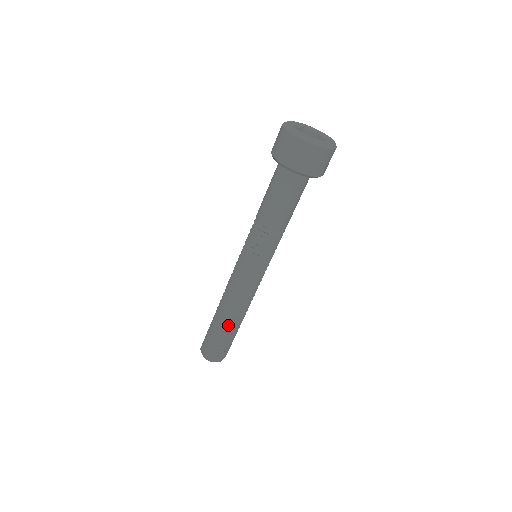
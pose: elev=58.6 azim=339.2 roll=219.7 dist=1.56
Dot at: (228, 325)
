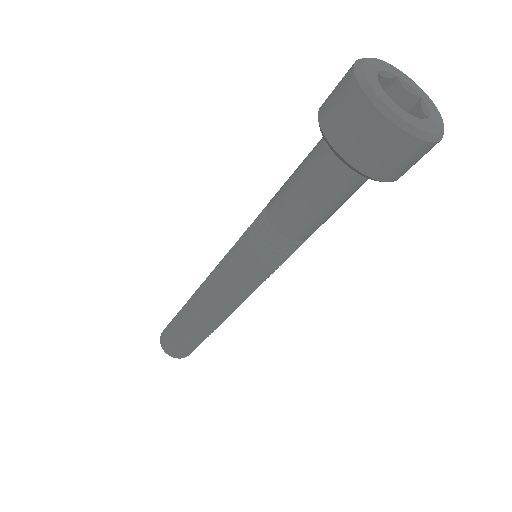
Dot at: (212, 328)
